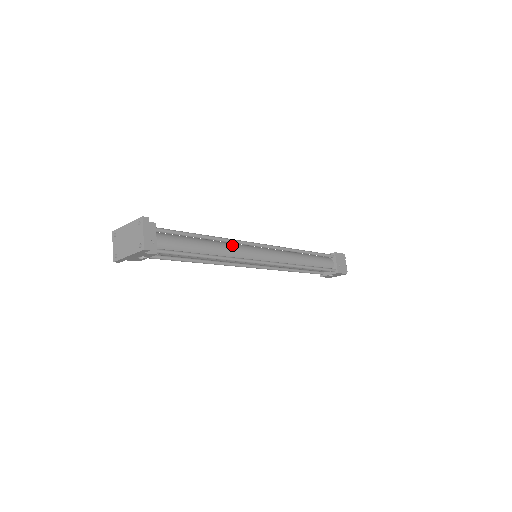
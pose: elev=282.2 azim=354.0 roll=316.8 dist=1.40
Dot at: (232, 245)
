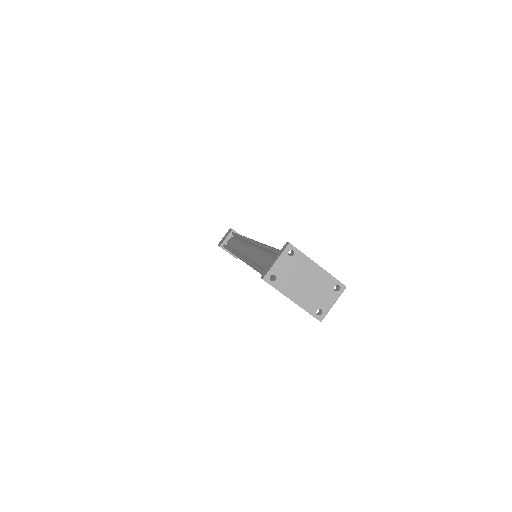
Dot at: occluded
